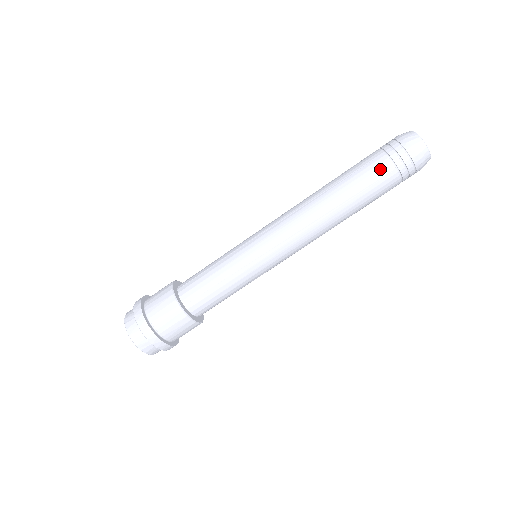
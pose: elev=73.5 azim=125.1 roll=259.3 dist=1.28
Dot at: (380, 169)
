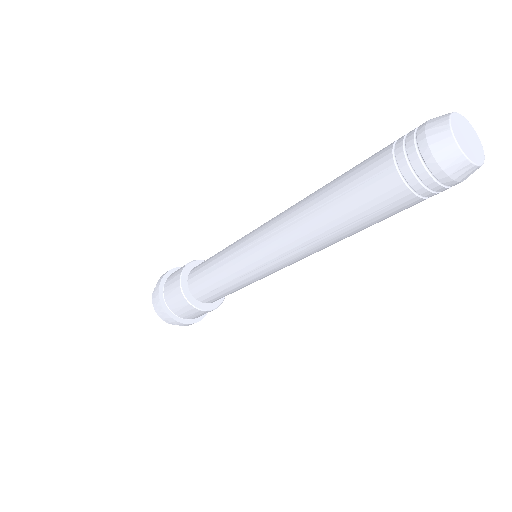
Dot at: (408, 207)
